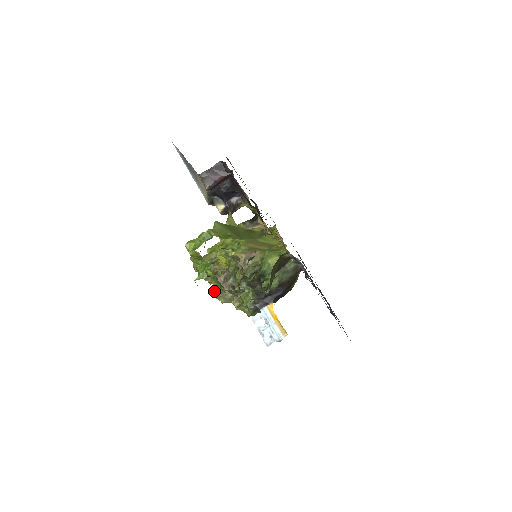
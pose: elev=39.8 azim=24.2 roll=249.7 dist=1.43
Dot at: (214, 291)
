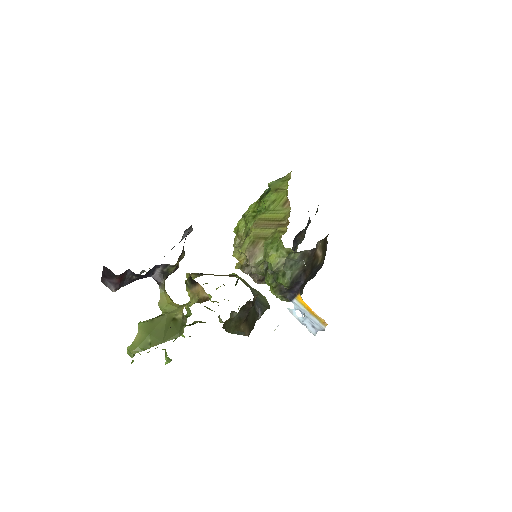
Dot at: occluded
